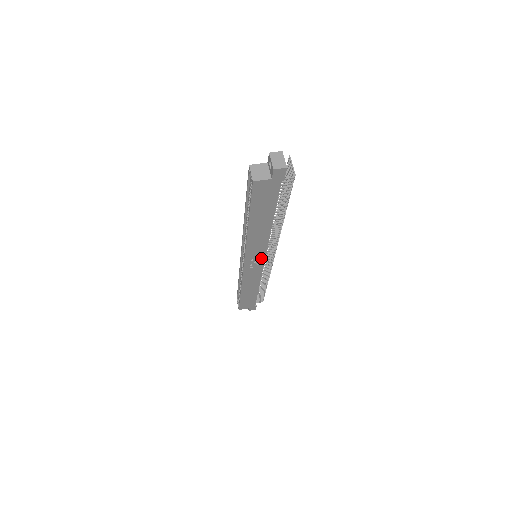
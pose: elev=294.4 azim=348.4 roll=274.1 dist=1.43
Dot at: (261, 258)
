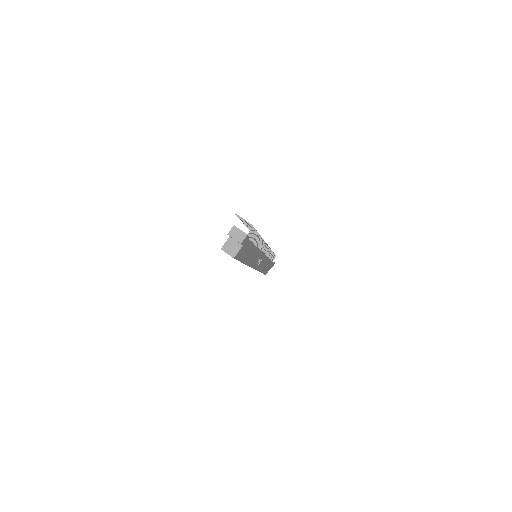
Dot at: (261, 256)
